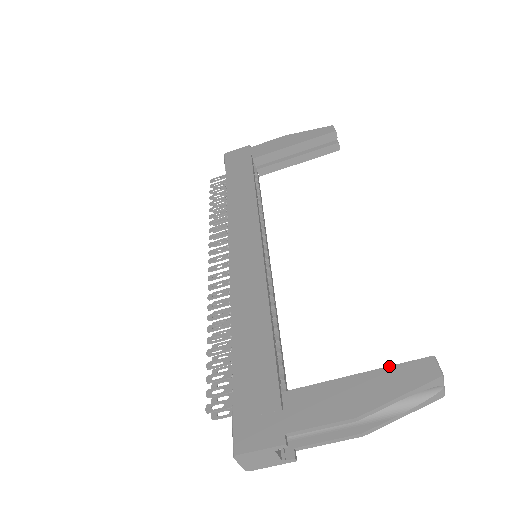
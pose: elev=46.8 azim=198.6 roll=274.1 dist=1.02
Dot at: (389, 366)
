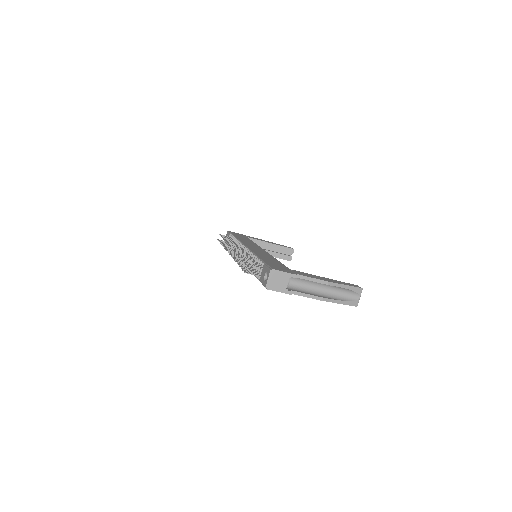
Dot at: (340, 281)
